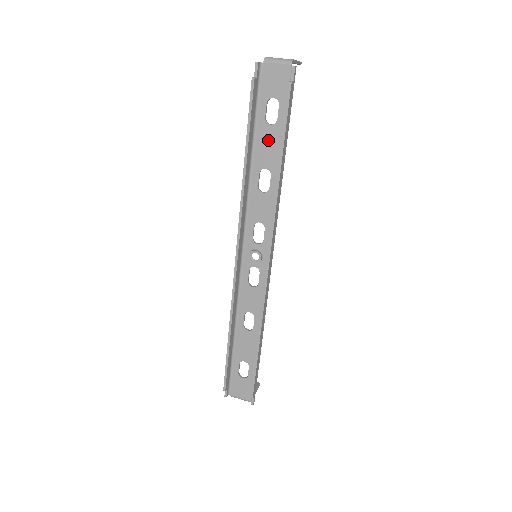
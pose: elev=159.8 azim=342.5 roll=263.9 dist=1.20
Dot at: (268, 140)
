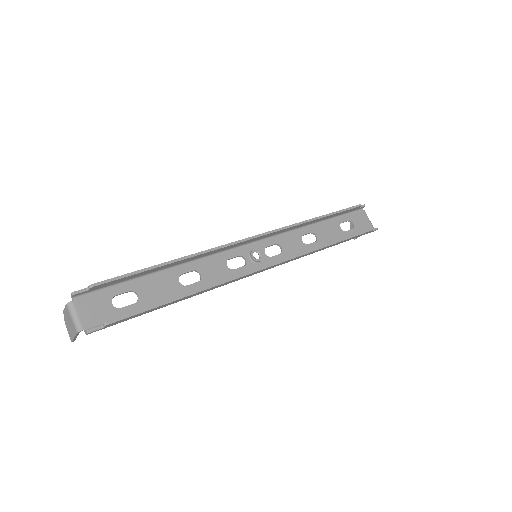
Dot at: (332, 230)
